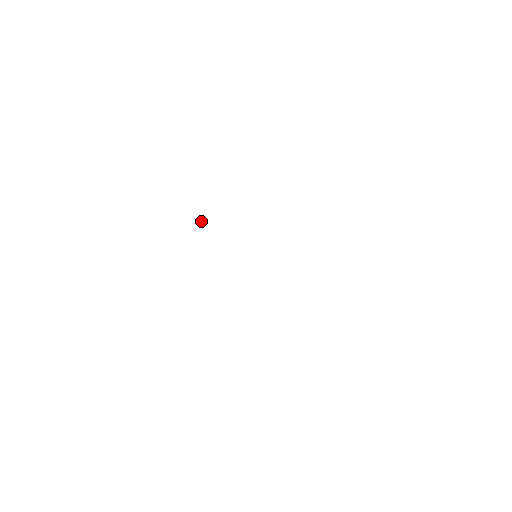
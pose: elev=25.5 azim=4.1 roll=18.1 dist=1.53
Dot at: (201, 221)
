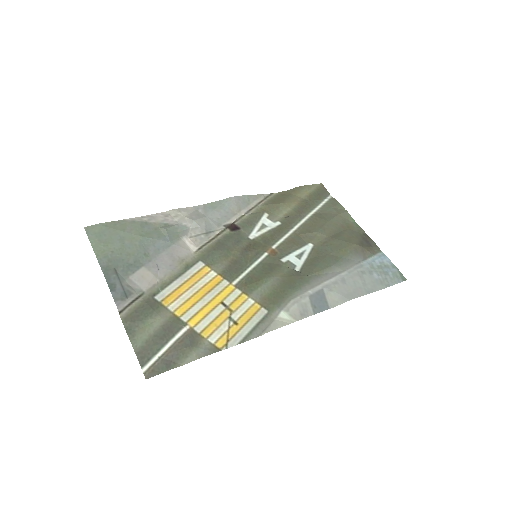
Dot at: (190, 221)
